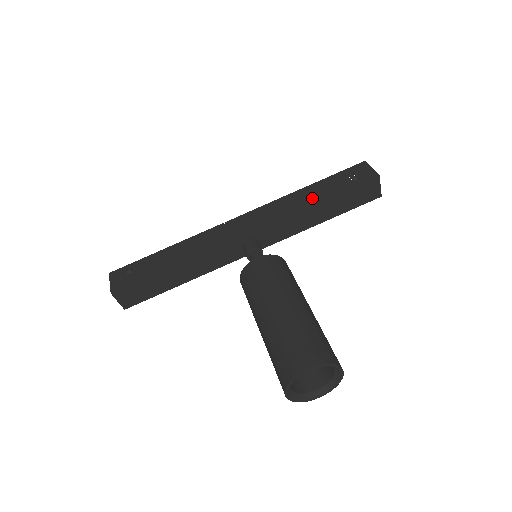
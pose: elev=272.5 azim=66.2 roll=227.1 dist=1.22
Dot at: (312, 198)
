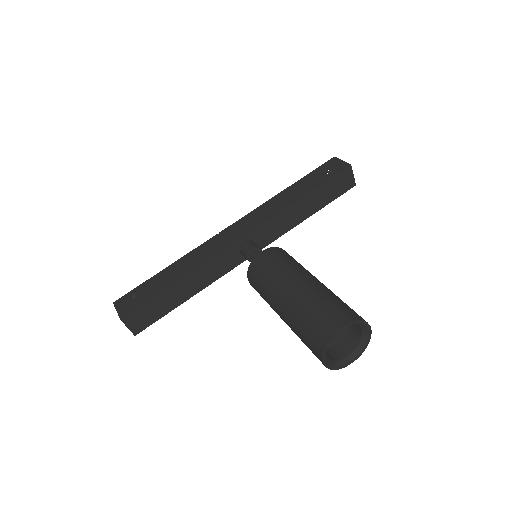
Dot at: (296, 195)
